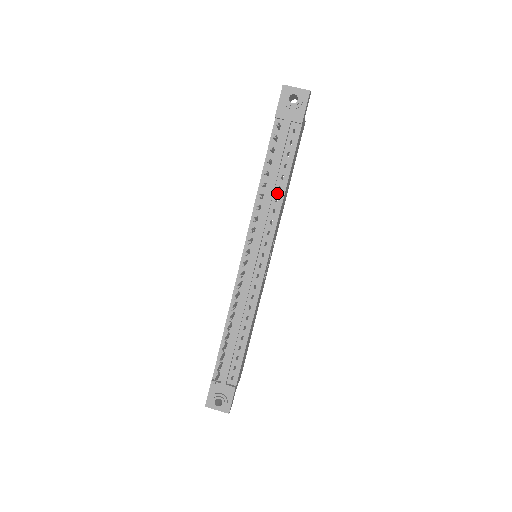
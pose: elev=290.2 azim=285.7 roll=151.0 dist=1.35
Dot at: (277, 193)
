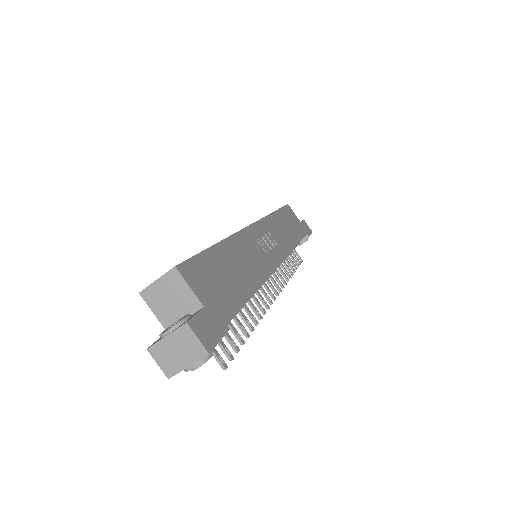
Dot at: occluded
